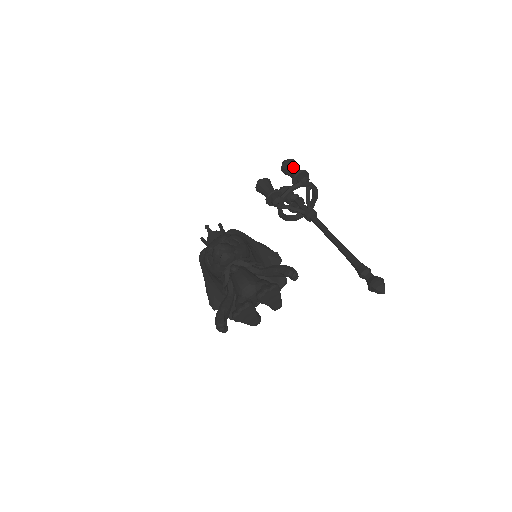
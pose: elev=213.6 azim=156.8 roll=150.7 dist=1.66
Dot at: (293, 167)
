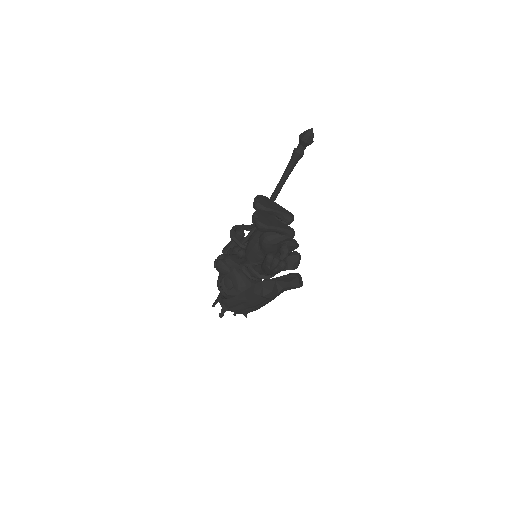
Dot at: (228, 243)
